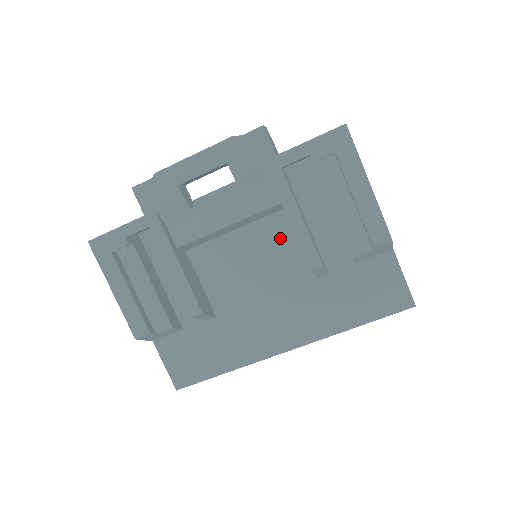
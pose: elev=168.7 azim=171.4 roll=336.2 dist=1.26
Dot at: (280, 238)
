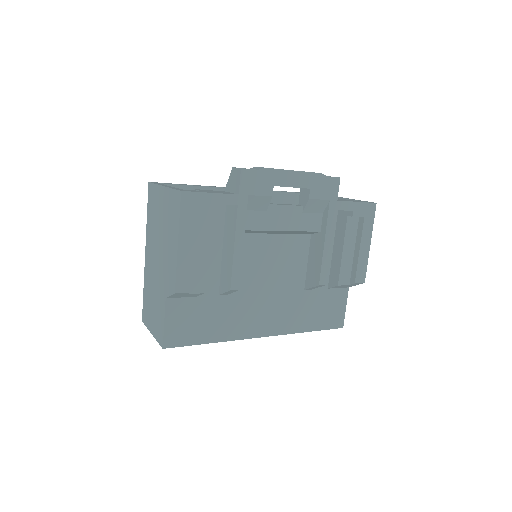
Dot at: (297, 253)
